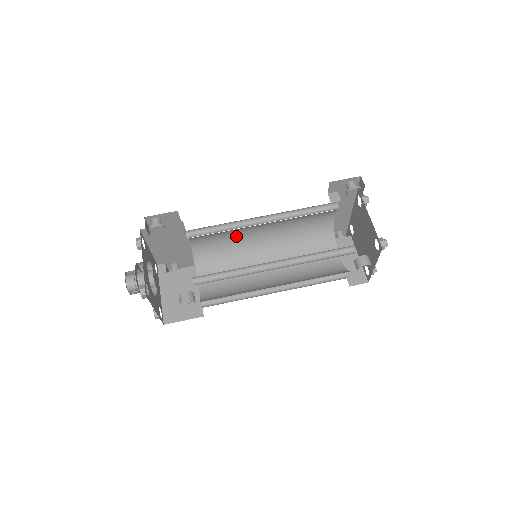
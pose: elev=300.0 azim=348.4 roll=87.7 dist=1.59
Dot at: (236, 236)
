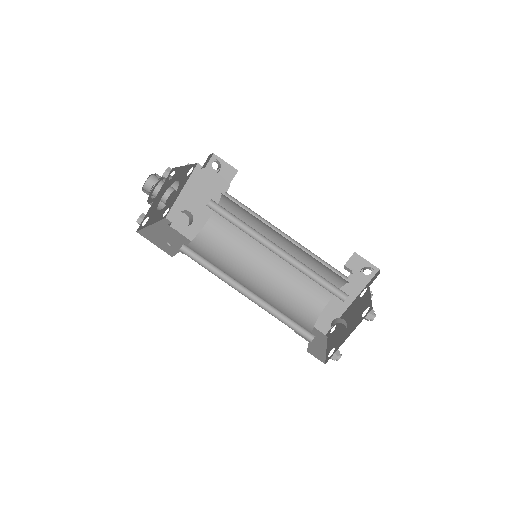
Dot at: (248, 243)
